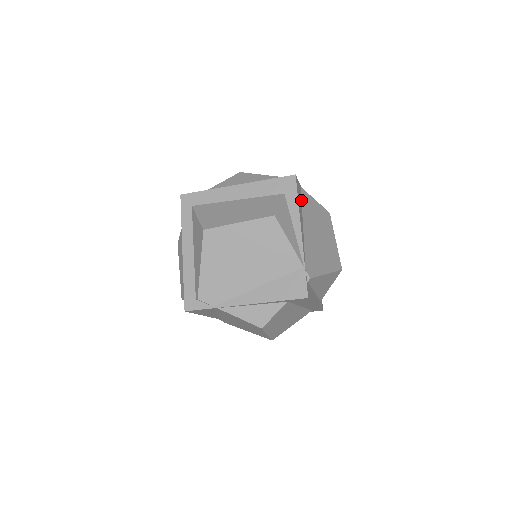
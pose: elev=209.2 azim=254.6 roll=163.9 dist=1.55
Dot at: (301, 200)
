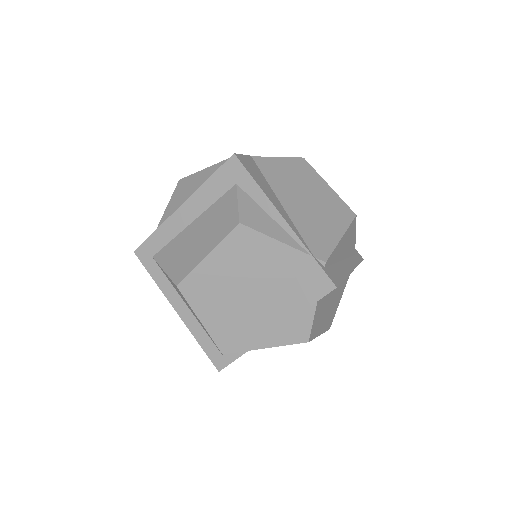
Dot at: (261, 173)
